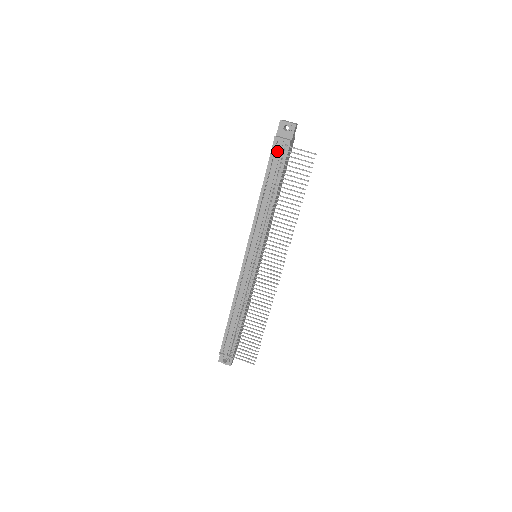
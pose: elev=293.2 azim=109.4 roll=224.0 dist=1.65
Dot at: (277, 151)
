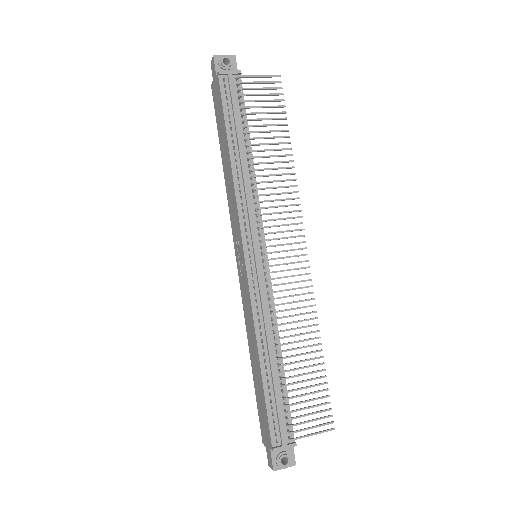
Dot at: (229, 89)
